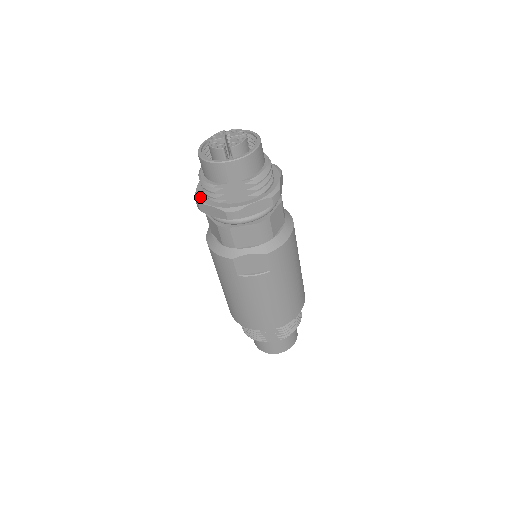
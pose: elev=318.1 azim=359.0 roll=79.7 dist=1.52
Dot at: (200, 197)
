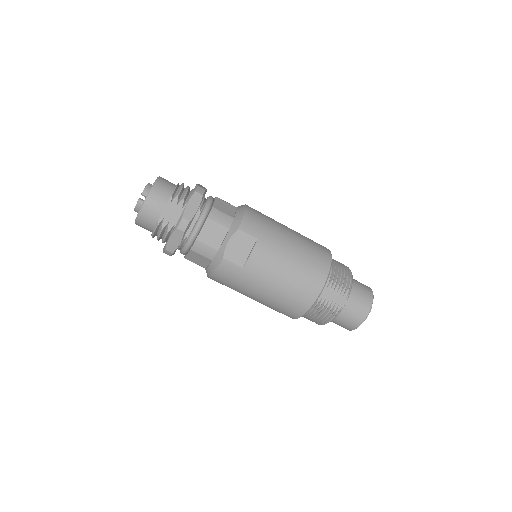
Dot at: (164, 247)
